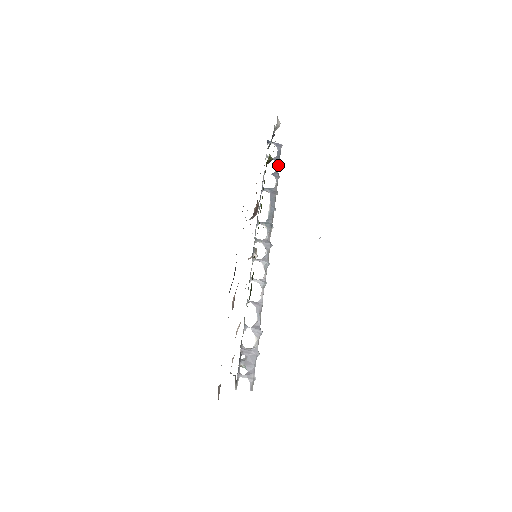
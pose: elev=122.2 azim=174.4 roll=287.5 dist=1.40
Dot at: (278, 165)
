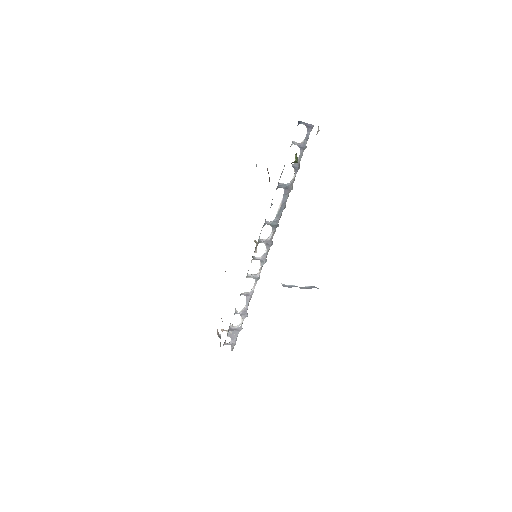
Dot at: (302, 154)
